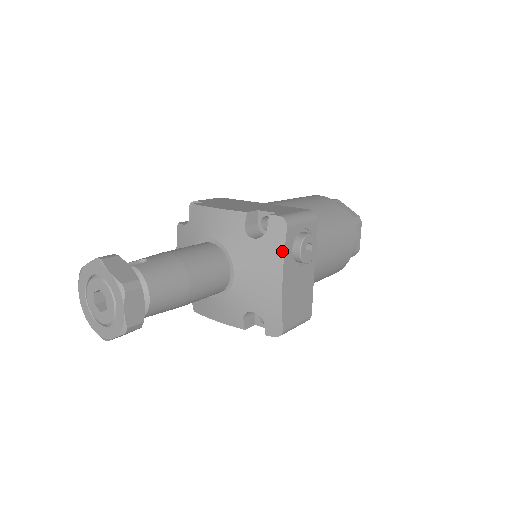
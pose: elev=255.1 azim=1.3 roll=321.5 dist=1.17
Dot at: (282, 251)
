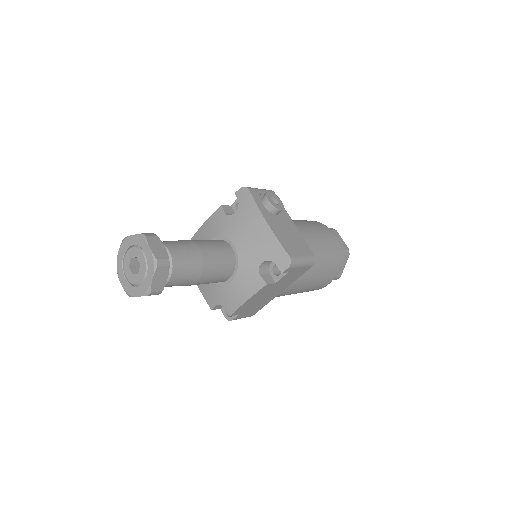
Dot at: (254, 204)
